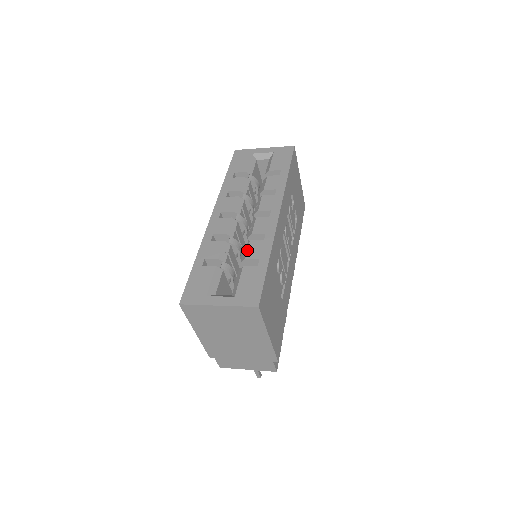
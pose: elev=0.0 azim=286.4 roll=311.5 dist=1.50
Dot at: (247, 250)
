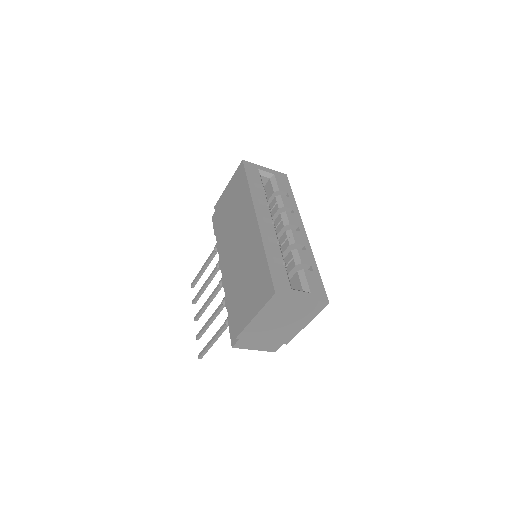
Dot at: (300, 256)
